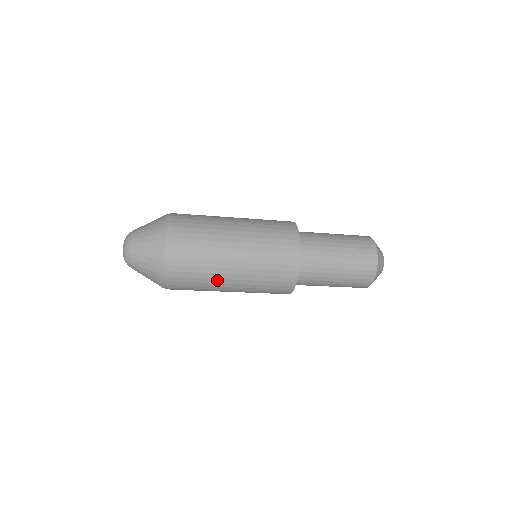
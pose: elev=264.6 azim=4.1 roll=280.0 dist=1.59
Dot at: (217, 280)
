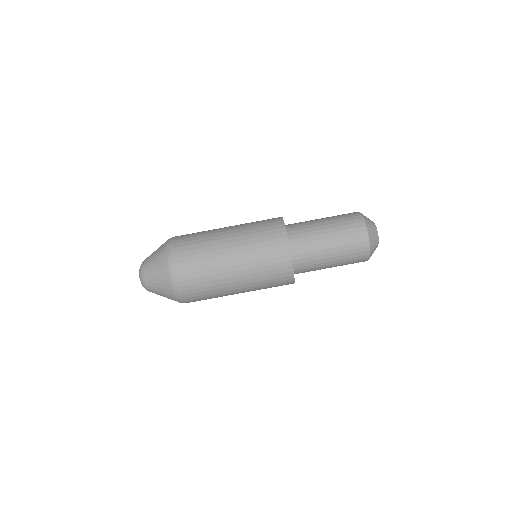
Dot at: (222, 289)
